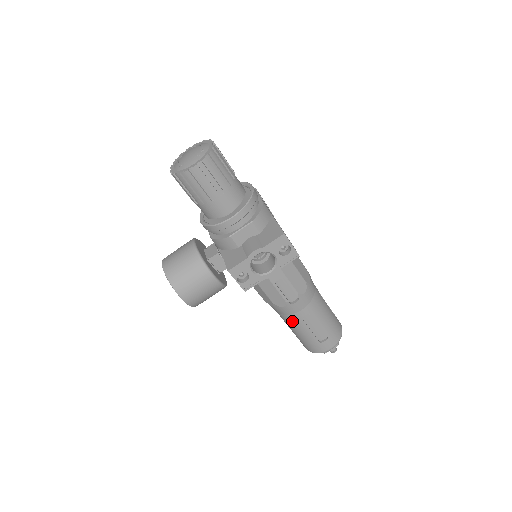
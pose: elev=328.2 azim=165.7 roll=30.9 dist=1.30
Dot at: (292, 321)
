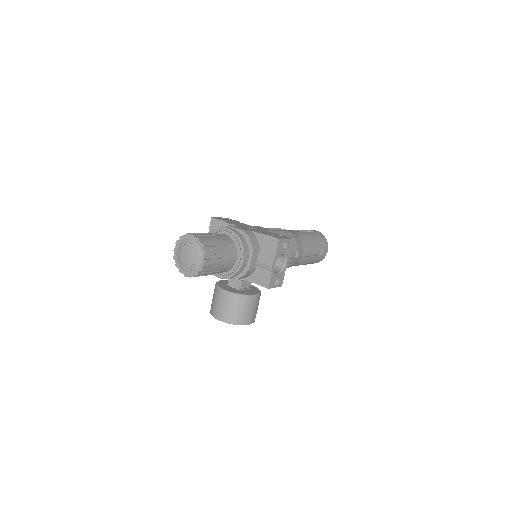
Dot at: (301, 263)
